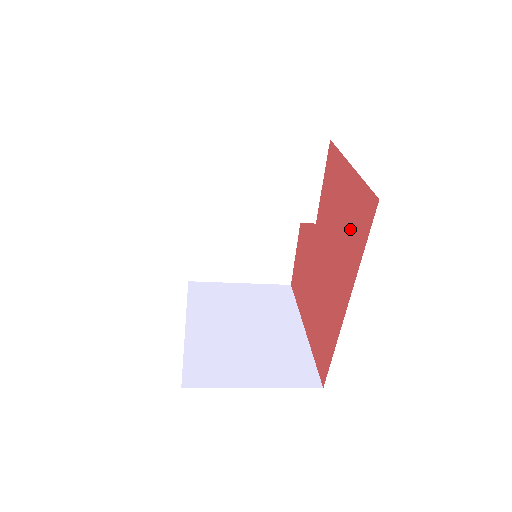
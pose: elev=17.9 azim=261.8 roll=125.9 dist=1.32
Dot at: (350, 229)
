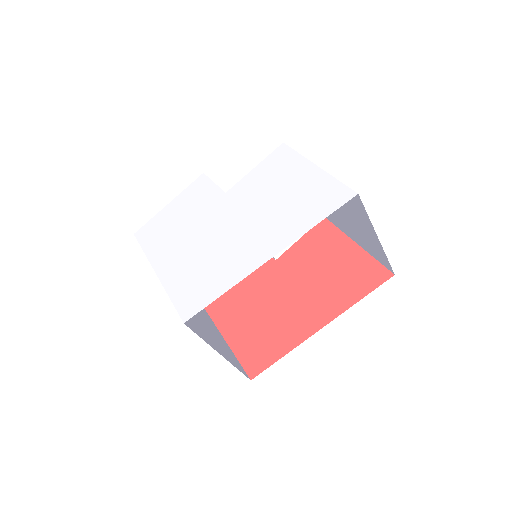
Dot at: (344, 280)
